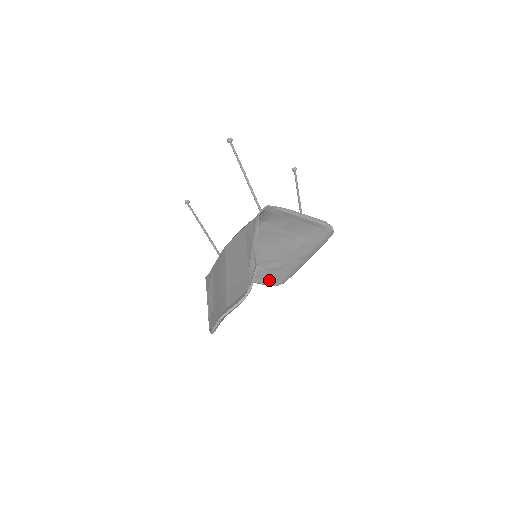
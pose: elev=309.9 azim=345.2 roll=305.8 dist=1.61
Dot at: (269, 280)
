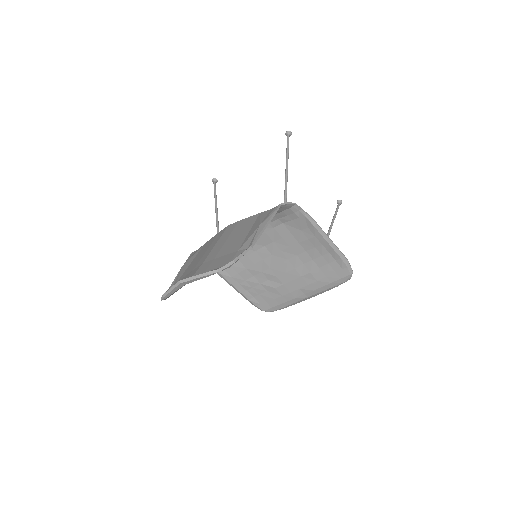
Dot at: (257, 299)
